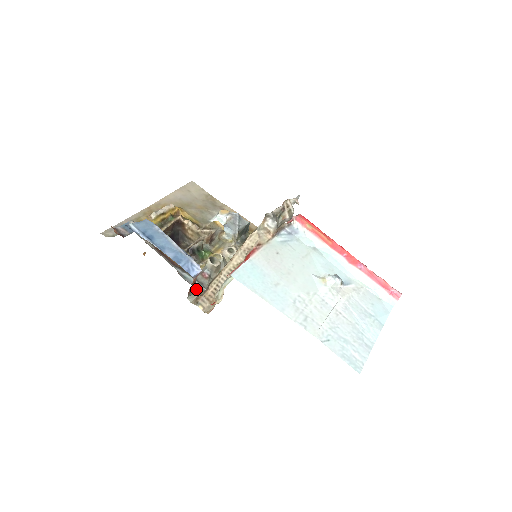
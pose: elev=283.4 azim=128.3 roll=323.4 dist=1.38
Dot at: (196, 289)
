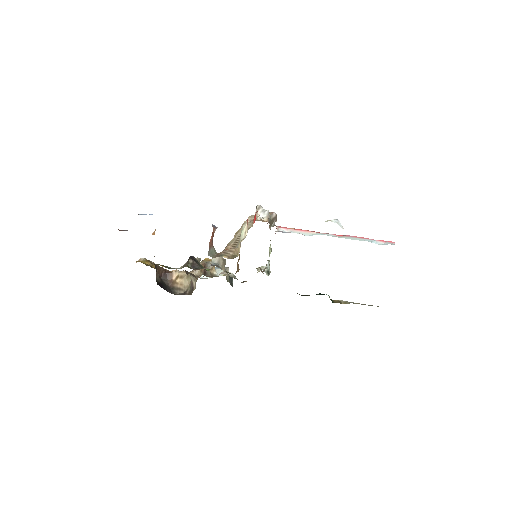
Dot at: (214, 249)
